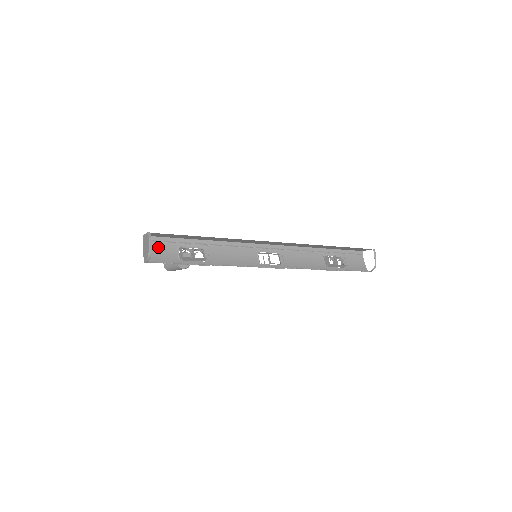
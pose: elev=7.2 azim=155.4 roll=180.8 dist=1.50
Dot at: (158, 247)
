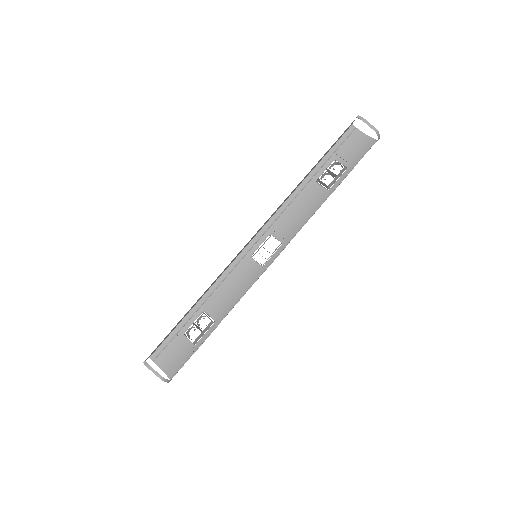
Dot at: (168, 354)
